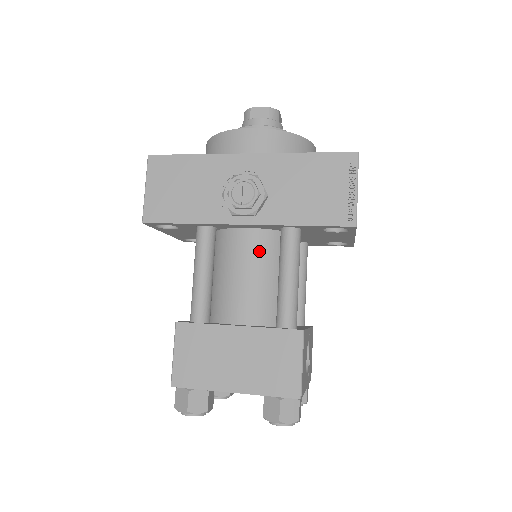
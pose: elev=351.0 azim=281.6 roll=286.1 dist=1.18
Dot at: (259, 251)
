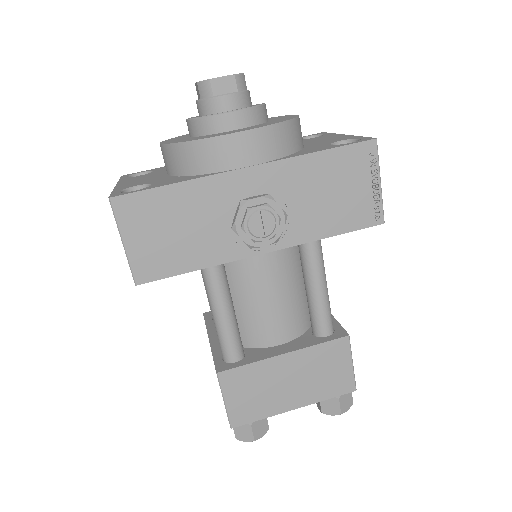
Dot at: (279, 268)
